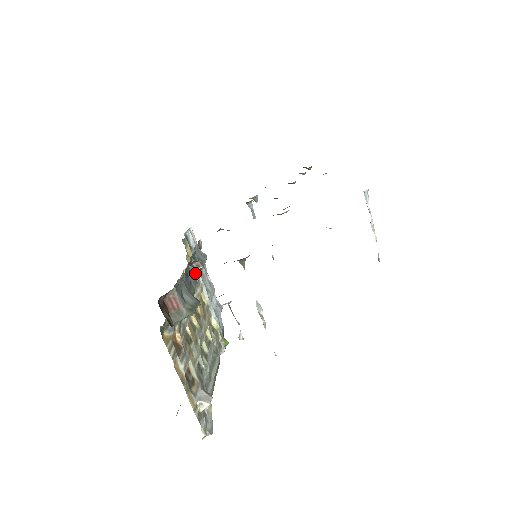
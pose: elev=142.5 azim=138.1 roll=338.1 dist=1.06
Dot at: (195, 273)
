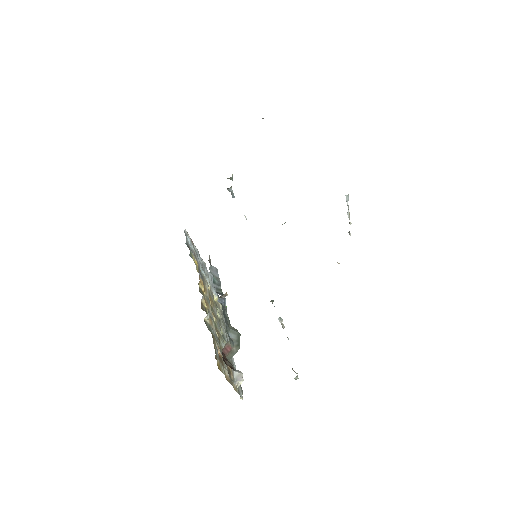
Dot at: (223, 301)
